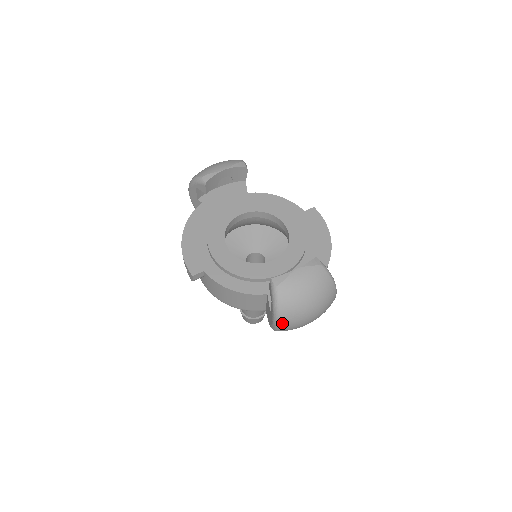
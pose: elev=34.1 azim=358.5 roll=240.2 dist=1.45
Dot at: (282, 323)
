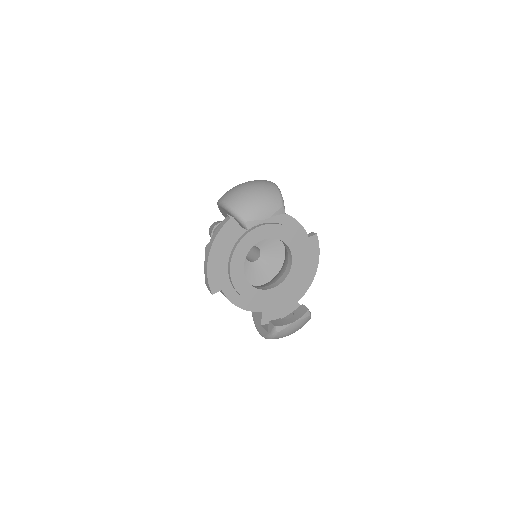
Dot at: occluded
